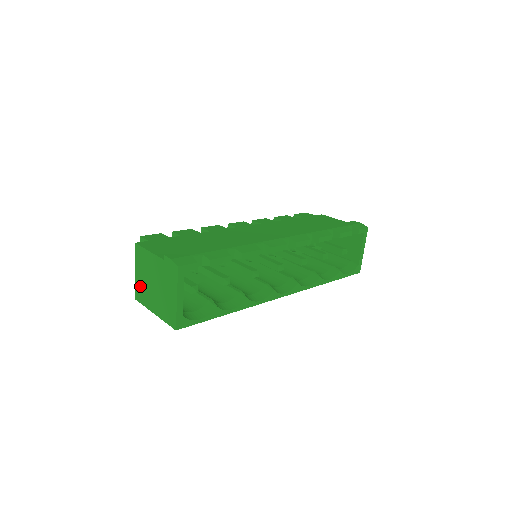
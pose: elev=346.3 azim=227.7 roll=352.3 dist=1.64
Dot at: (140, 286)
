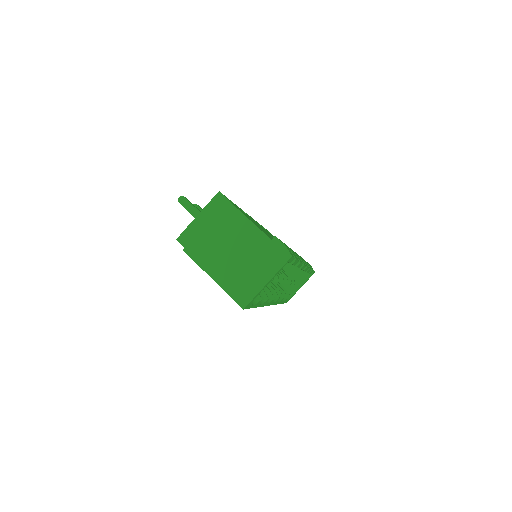
Dot at: (205, 243)
